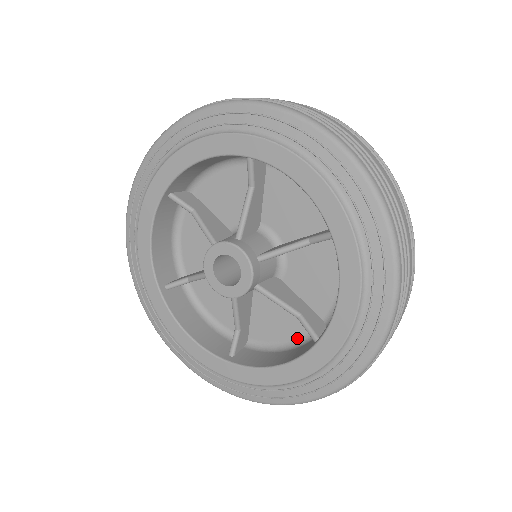
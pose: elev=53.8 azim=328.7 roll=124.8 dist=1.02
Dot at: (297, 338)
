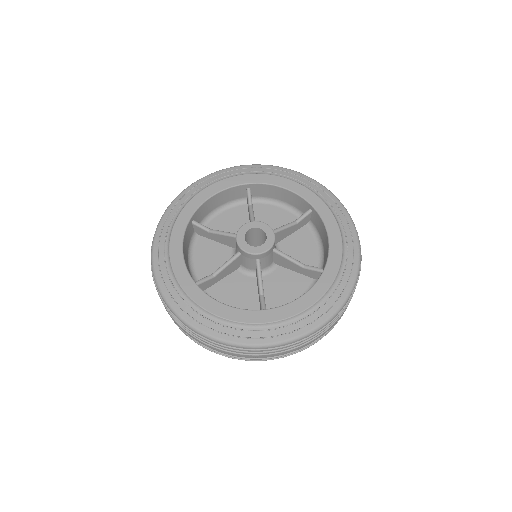
Dot at: occluded
